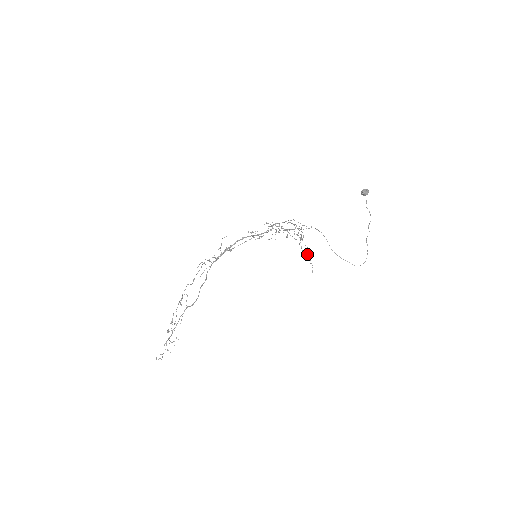
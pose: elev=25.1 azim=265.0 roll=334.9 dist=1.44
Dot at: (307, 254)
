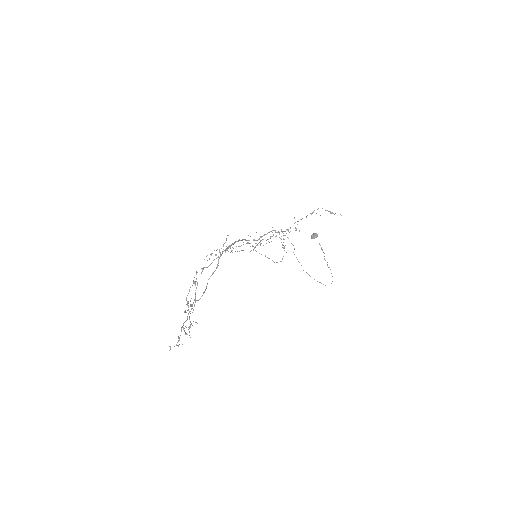
Dot at: (329, 211)
